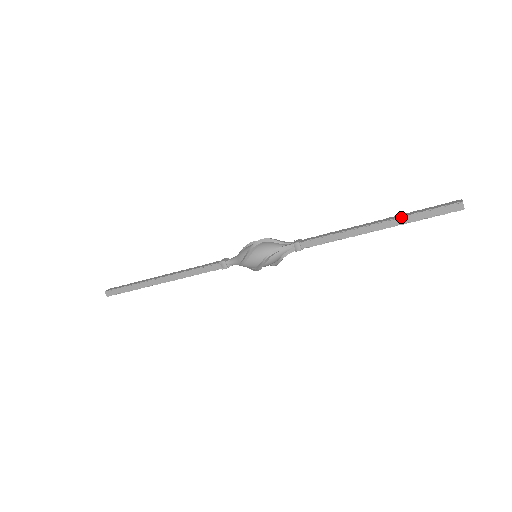
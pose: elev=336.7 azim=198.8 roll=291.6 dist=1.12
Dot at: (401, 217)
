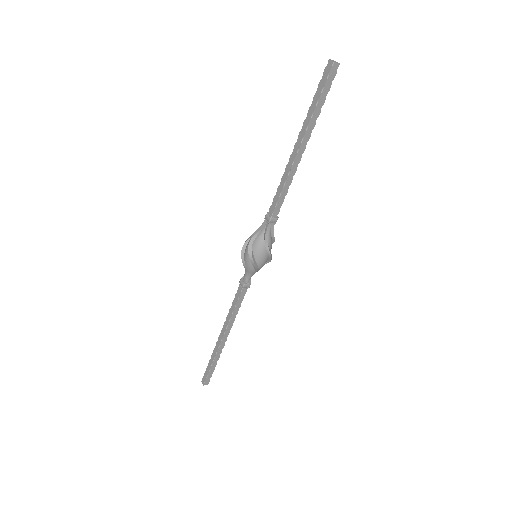
Dot at: (305, 119)
